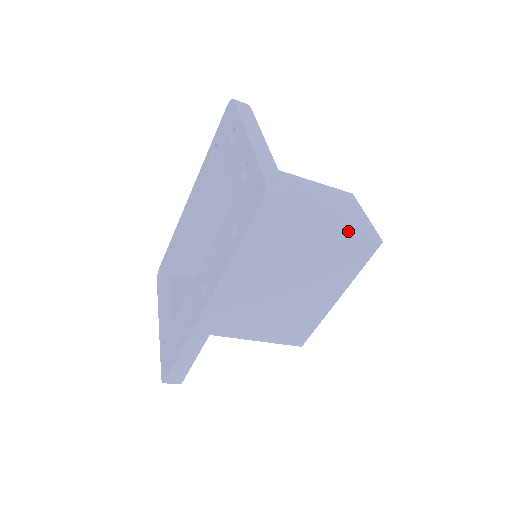
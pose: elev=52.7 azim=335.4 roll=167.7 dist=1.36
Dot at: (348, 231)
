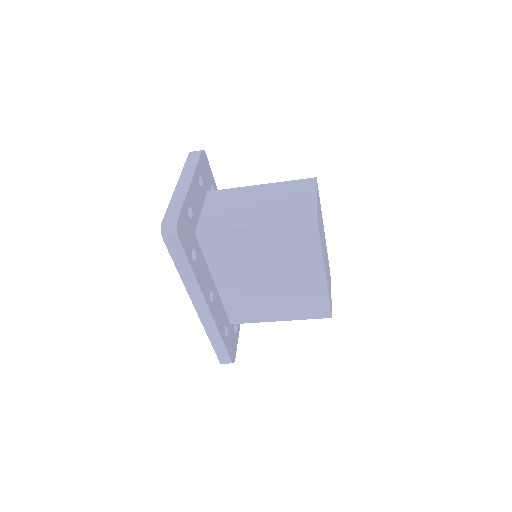
Dot at: (279, 223)
